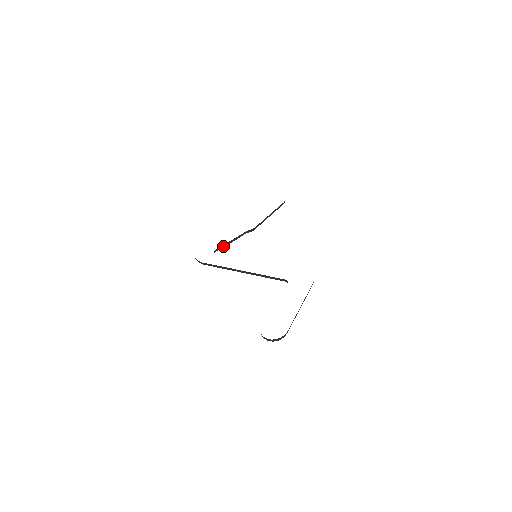
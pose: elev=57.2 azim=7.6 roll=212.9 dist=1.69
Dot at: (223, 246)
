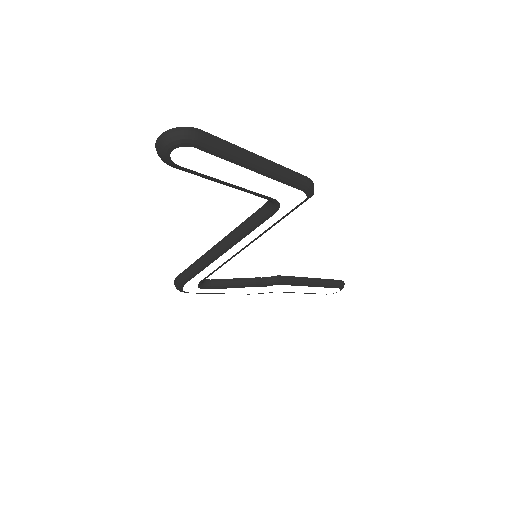
Dot at: (223, 282)
